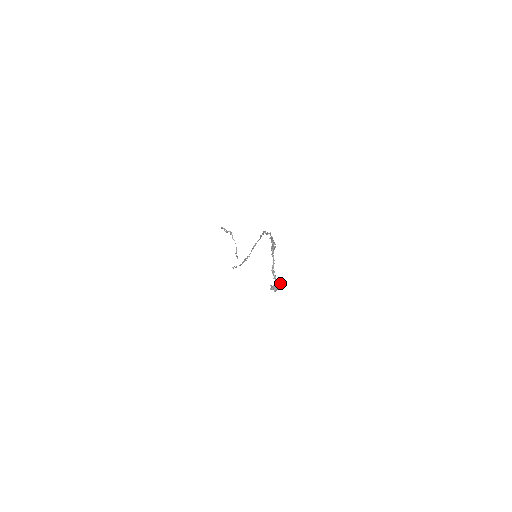
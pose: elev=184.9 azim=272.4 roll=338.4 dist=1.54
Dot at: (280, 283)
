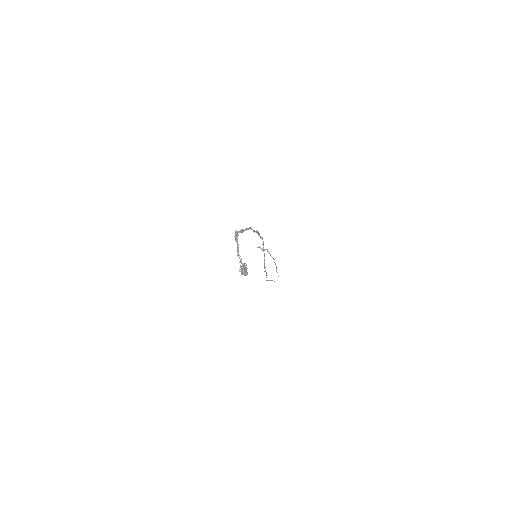
Dot at: (244, 265)
